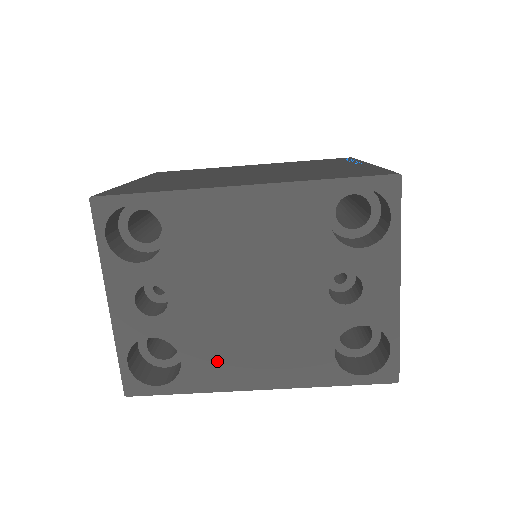
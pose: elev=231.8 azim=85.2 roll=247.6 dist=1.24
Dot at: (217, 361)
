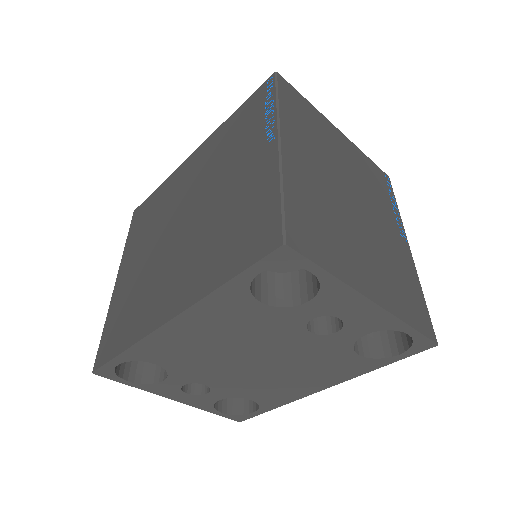
Dot at: (276, 392)
